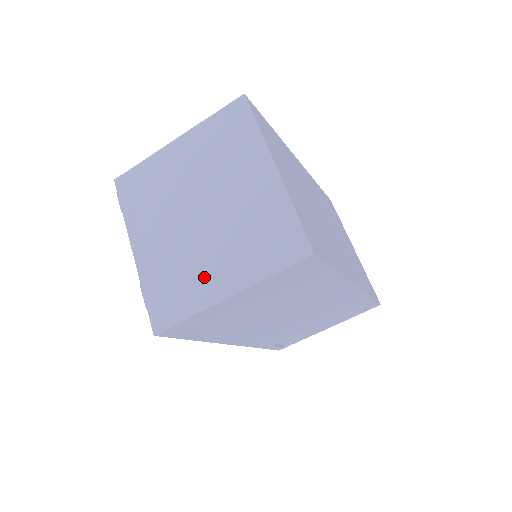
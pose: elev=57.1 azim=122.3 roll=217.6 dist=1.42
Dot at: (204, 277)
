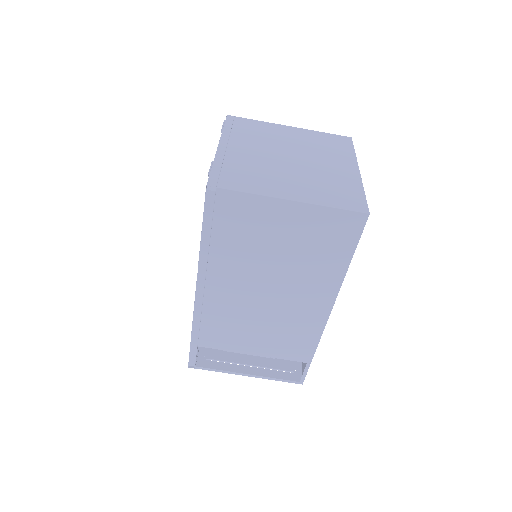
Dot at: (274, 182)
